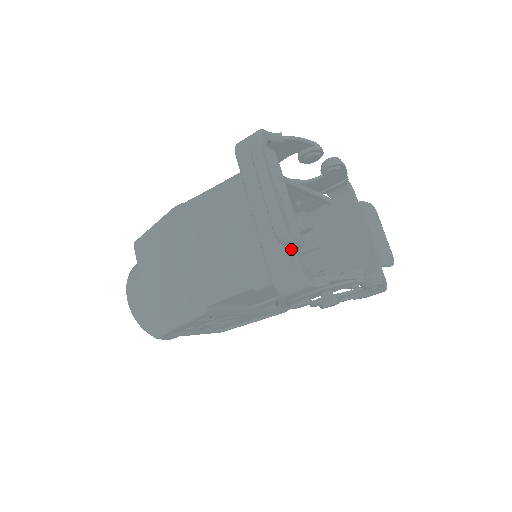
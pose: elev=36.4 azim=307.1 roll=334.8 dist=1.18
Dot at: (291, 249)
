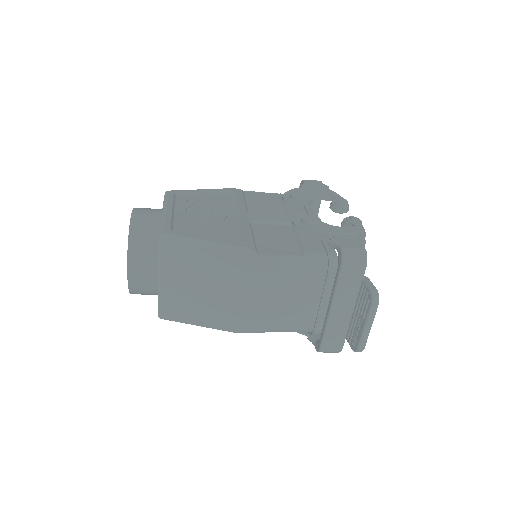
Dot at: (344, 339)
